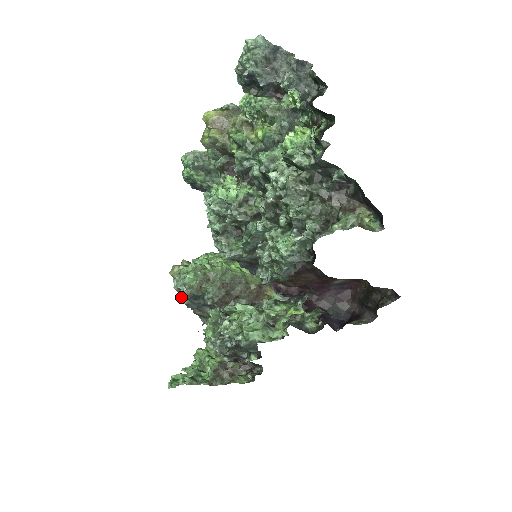
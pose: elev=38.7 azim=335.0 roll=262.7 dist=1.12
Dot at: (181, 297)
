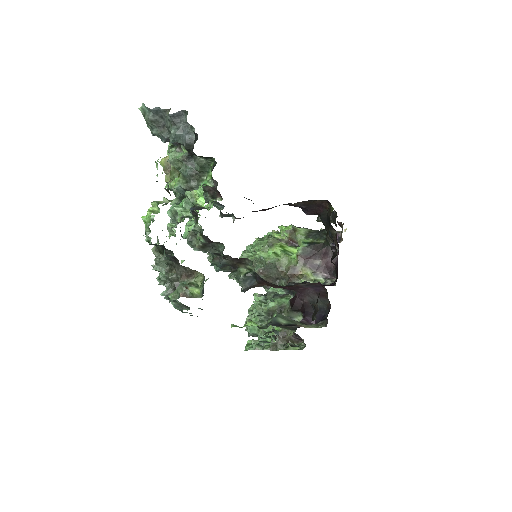
Dot at: occluded
